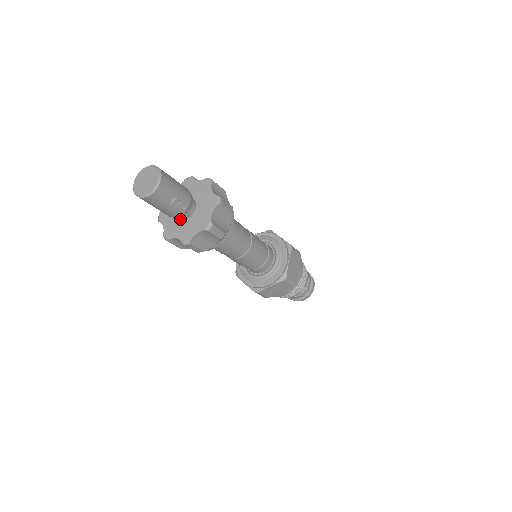
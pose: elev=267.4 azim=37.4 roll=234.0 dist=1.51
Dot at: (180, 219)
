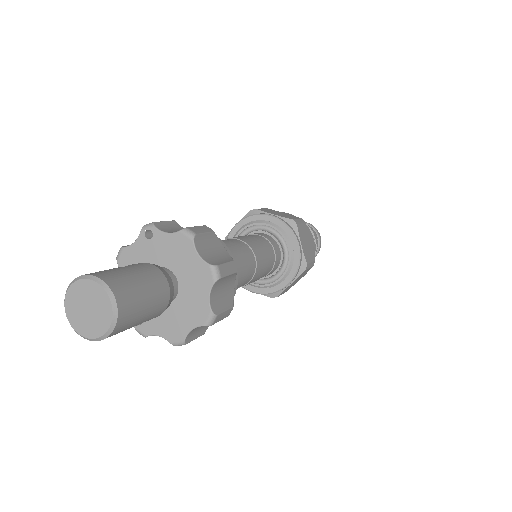
Dot at: occluded
